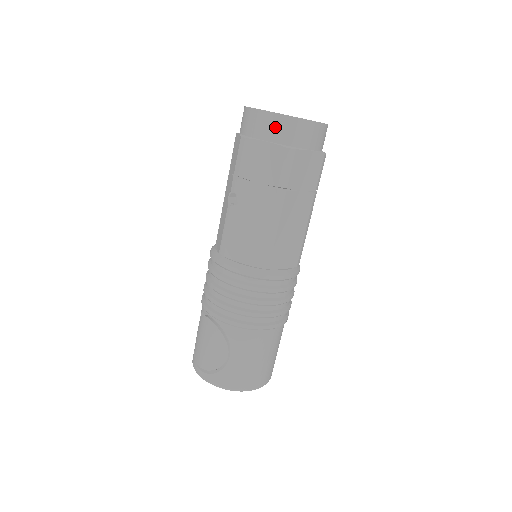
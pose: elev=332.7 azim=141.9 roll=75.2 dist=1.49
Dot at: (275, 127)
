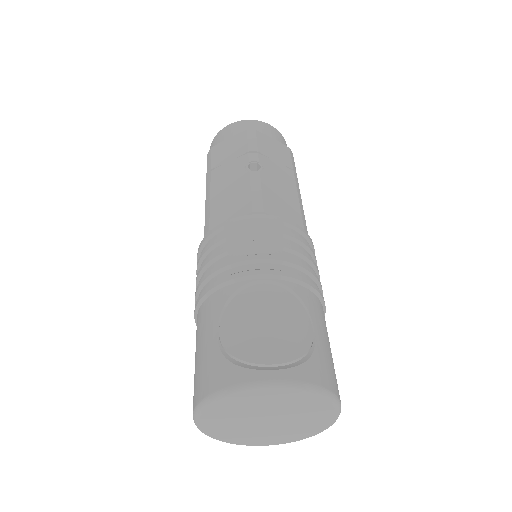
Dot at: (275, 134)
